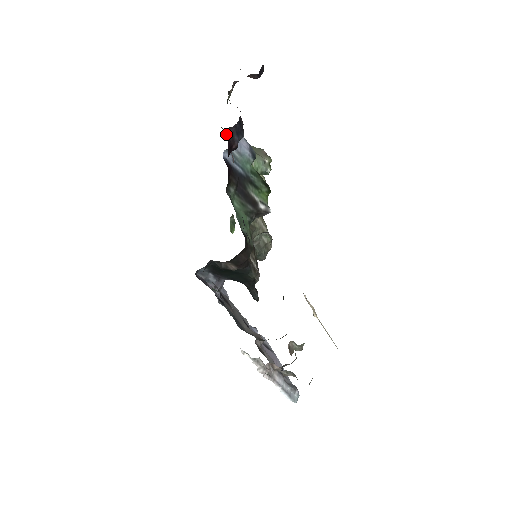
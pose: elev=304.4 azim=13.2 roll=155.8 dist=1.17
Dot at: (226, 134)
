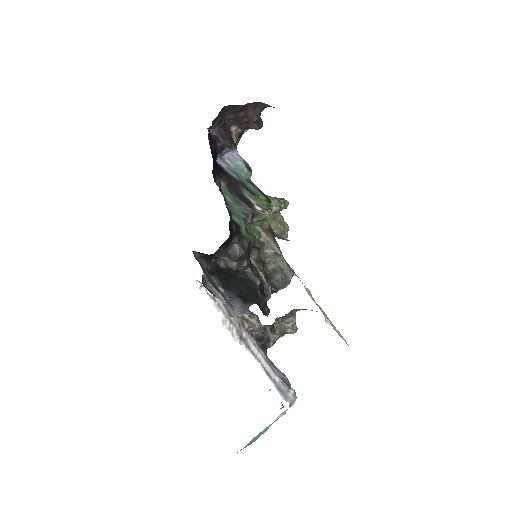
Dot at: (210, 134)
